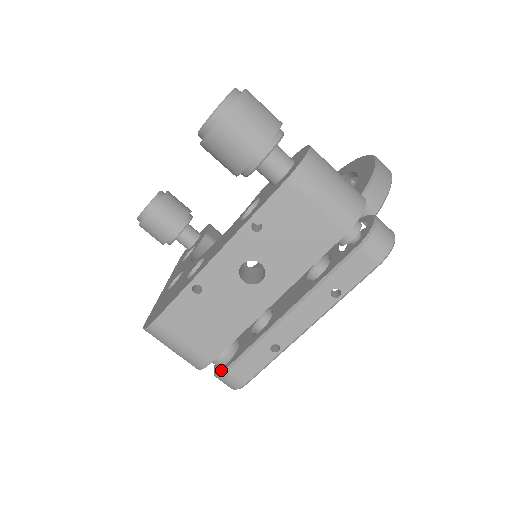
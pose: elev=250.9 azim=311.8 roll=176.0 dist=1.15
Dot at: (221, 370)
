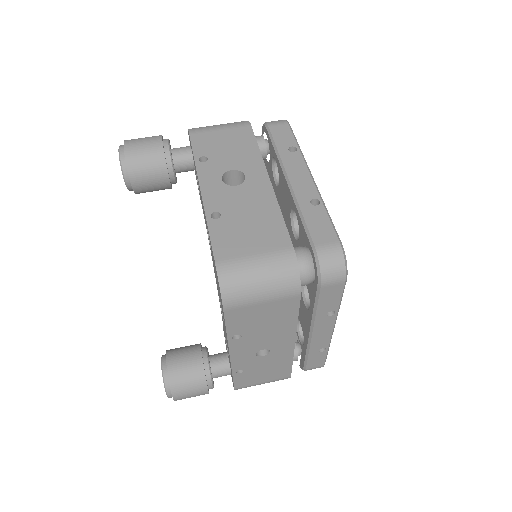
Dot at: (313, 258)
